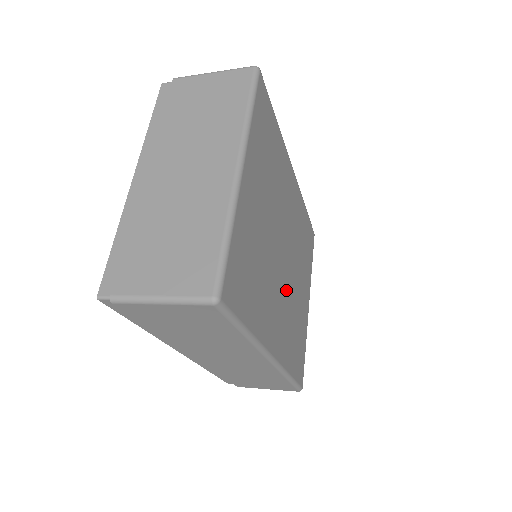
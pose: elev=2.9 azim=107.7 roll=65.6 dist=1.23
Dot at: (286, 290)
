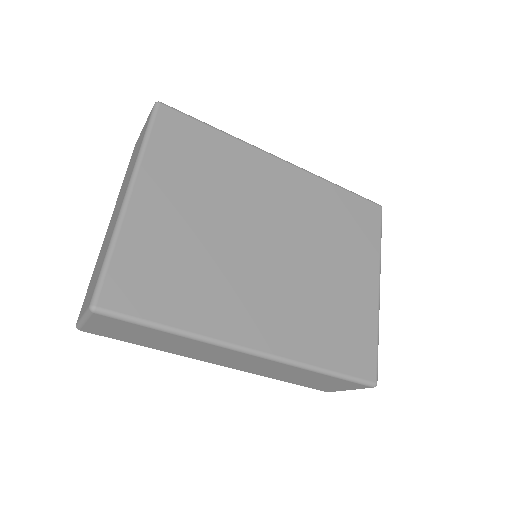
Dot at: (284, 280)
